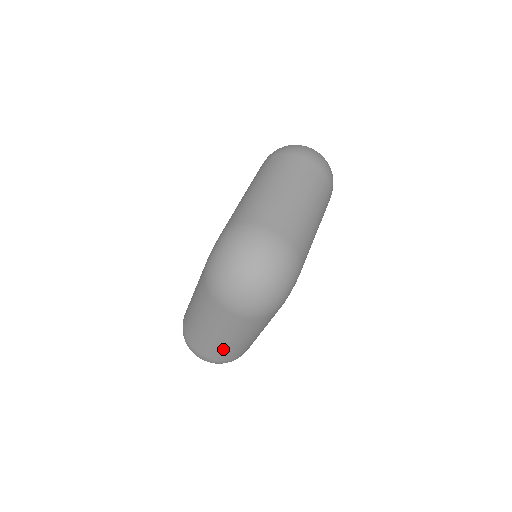
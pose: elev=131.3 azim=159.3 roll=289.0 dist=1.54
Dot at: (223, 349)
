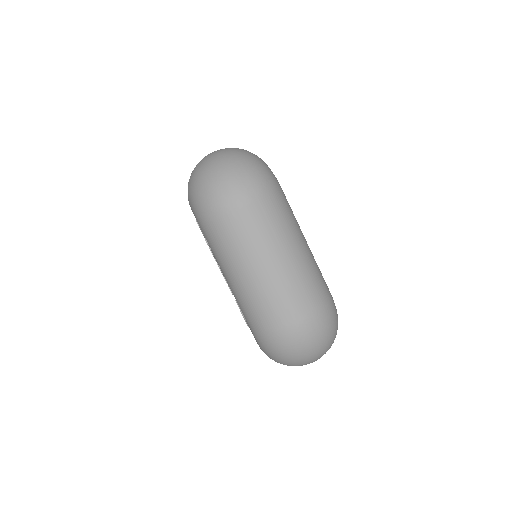
Dot at: (297, 280)
